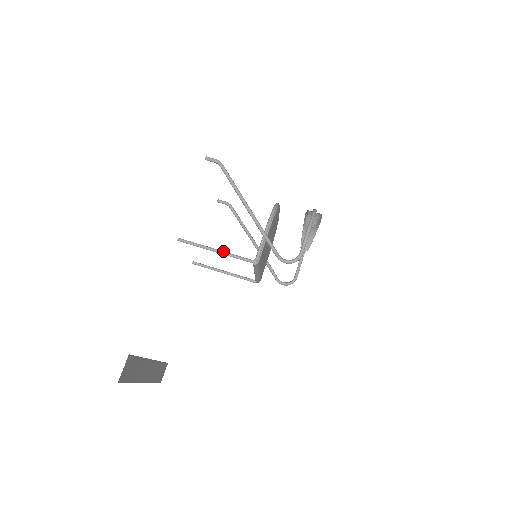
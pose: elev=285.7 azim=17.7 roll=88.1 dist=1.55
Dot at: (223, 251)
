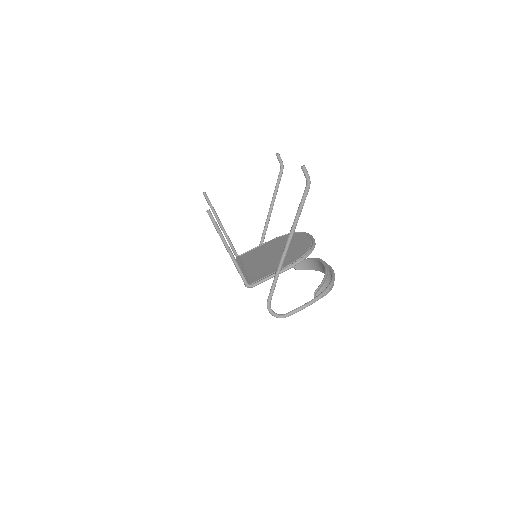
Dot at: occluded
